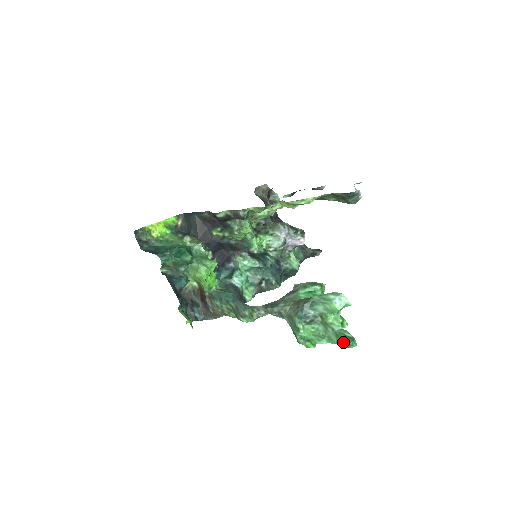
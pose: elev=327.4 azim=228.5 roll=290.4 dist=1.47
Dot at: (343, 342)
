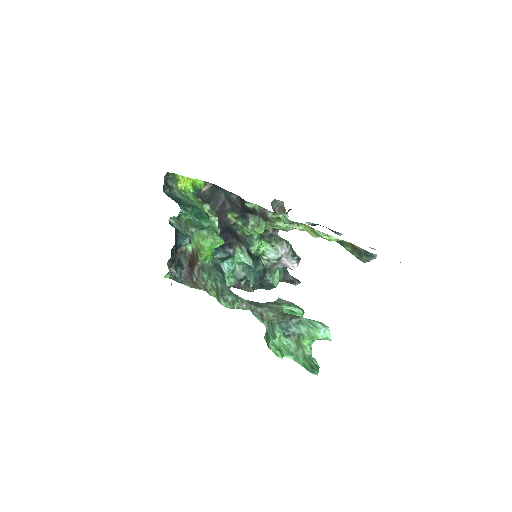
Dot at: (309, 366)
